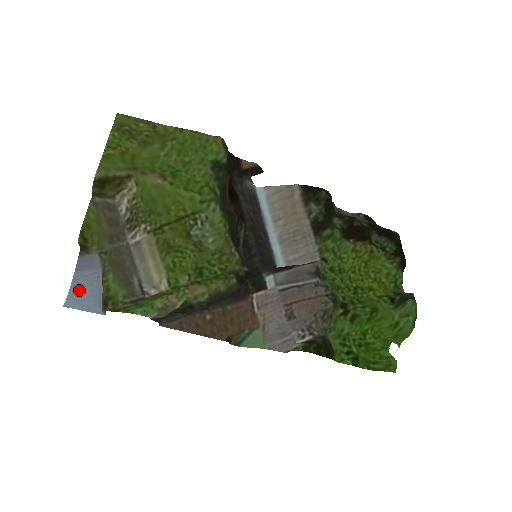
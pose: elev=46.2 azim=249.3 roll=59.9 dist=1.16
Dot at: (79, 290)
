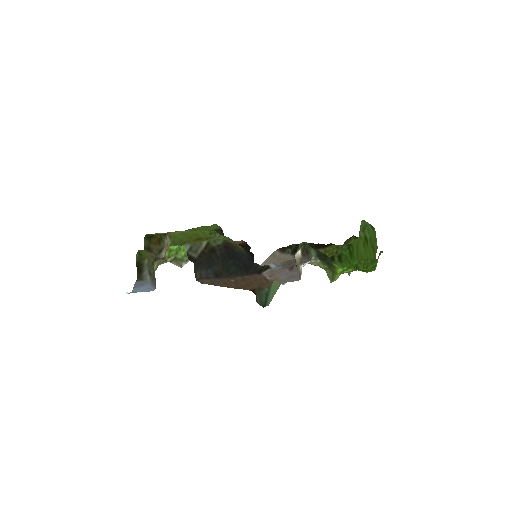
Dot at: occluded
